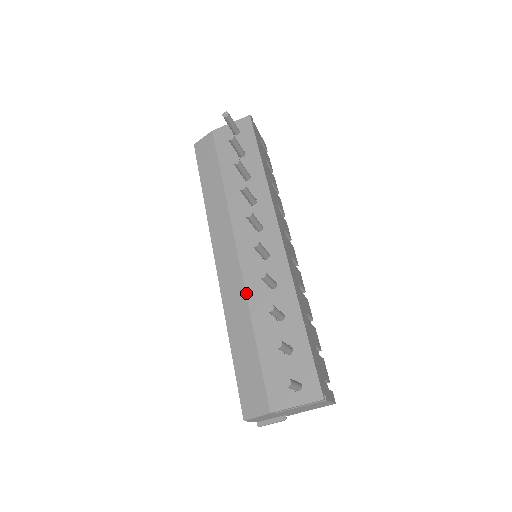
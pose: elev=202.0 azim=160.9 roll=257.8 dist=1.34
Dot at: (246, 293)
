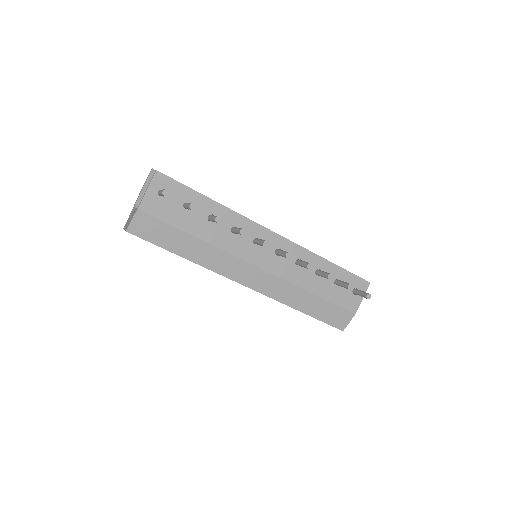
Dot at: (289, 282)
